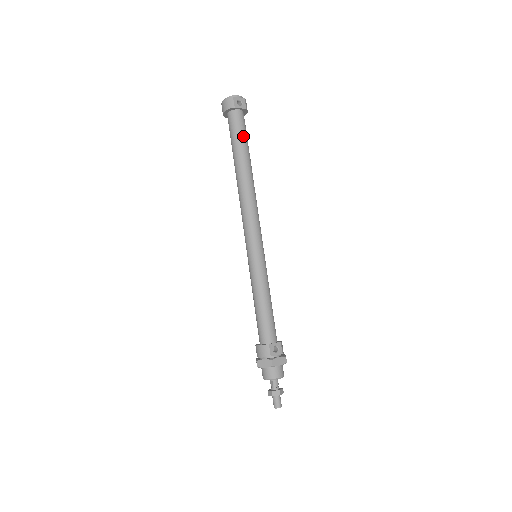
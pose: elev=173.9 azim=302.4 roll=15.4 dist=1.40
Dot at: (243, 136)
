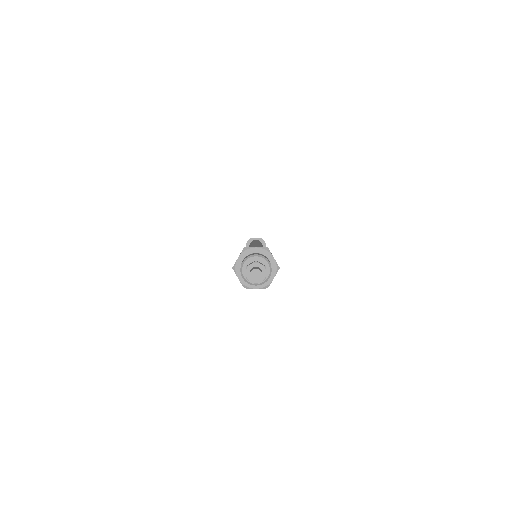
Dot at: occluded
